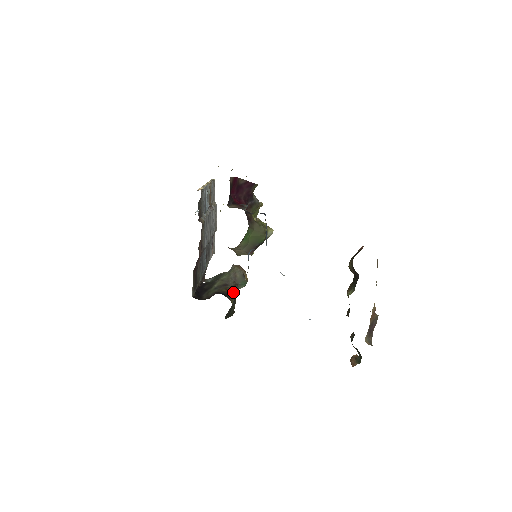
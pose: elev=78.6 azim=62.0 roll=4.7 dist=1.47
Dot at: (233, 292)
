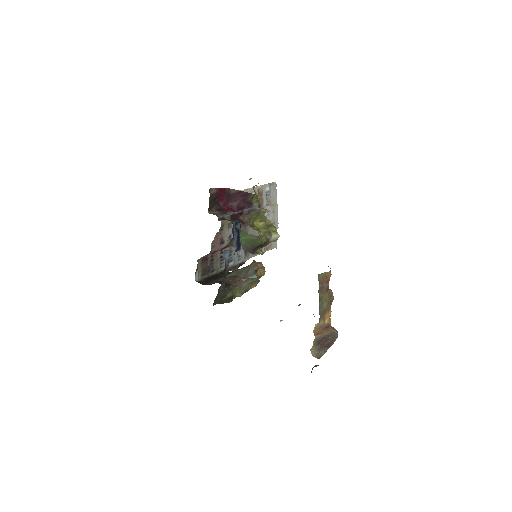
Dot at: (240, 284)
